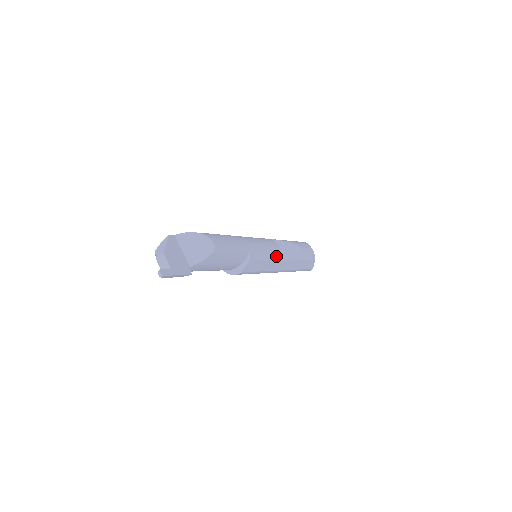
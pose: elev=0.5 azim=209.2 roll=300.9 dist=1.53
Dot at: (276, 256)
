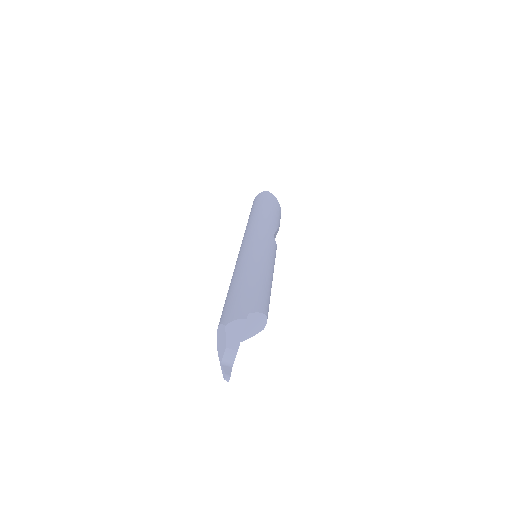
Dot at: occluded
